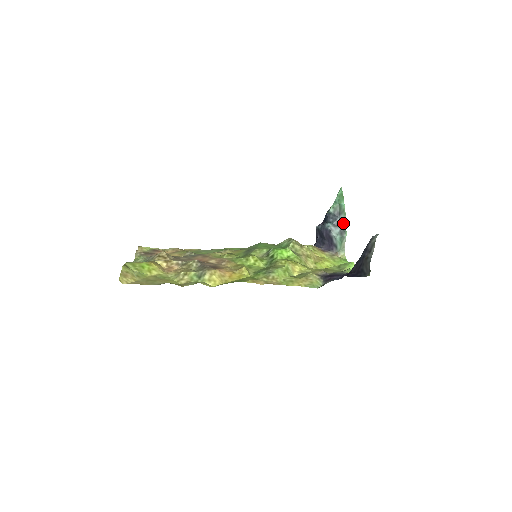
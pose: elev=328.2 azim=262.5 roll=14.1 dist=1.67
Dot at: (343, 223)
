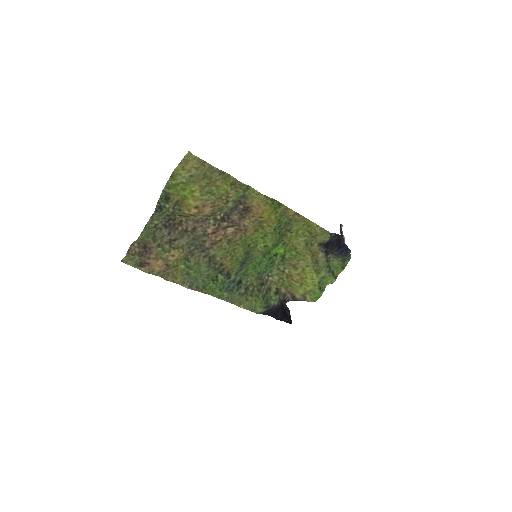
Dot at: occluded
